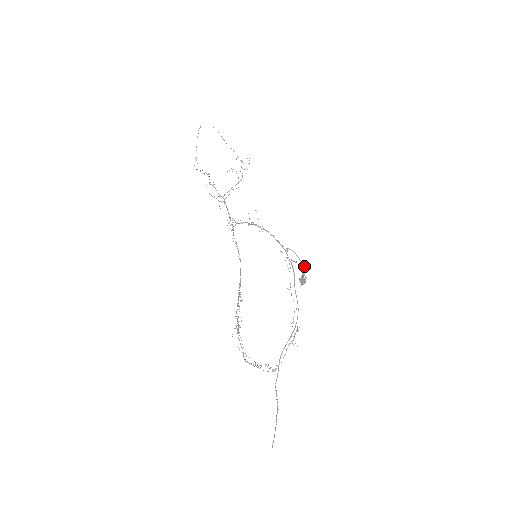
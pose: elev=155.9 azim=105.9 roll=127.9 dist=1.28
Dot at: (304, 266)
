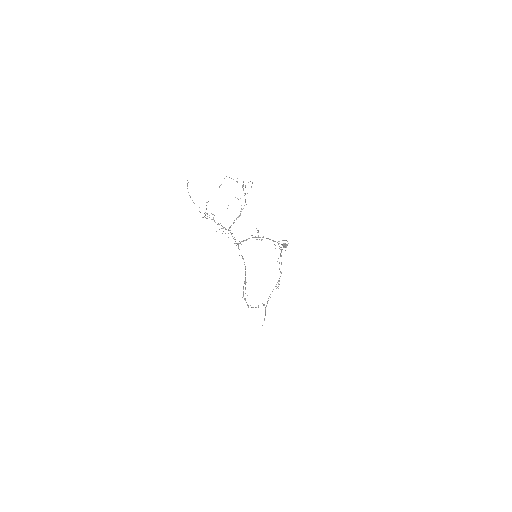
Dot at: occluded
